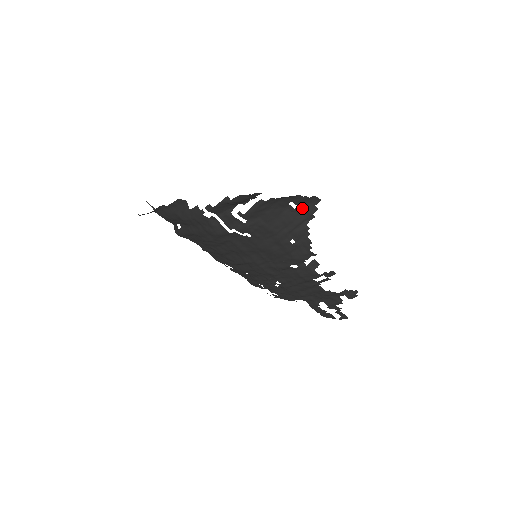
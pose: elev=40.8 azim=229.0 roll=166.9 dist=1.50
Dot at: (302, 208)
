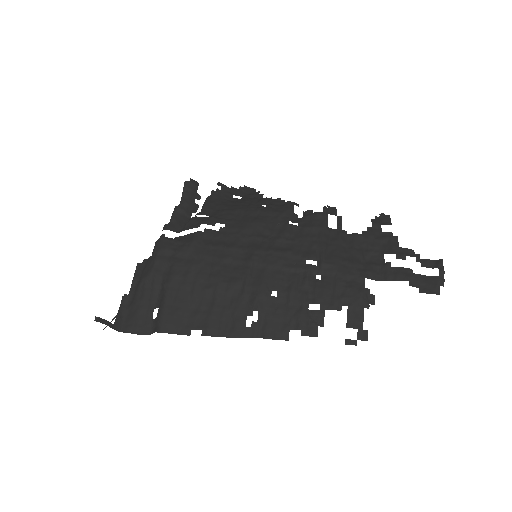
Dot at: (247, 197)
